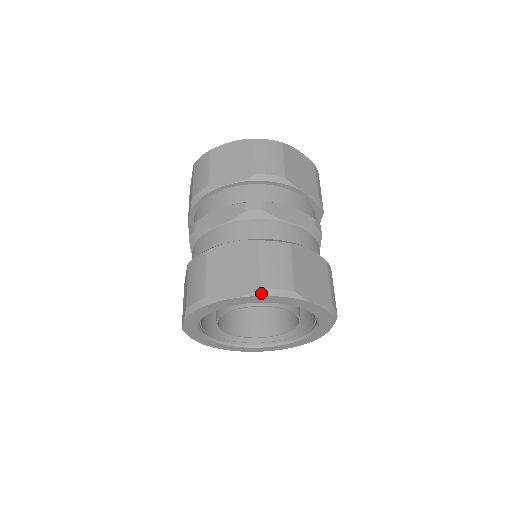
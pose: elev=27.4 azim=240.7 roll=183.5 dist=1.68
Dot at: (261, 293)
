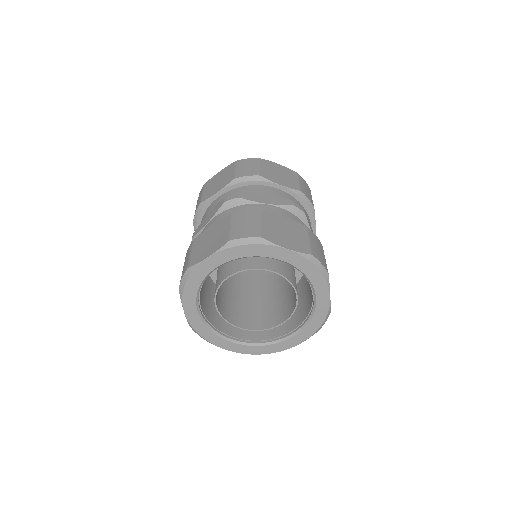
Dot at: (230, 245)
